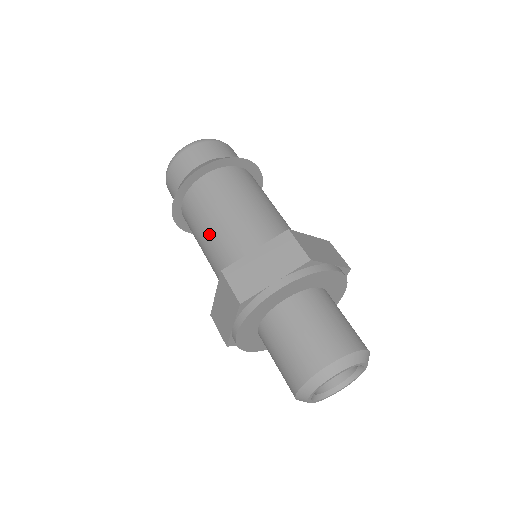
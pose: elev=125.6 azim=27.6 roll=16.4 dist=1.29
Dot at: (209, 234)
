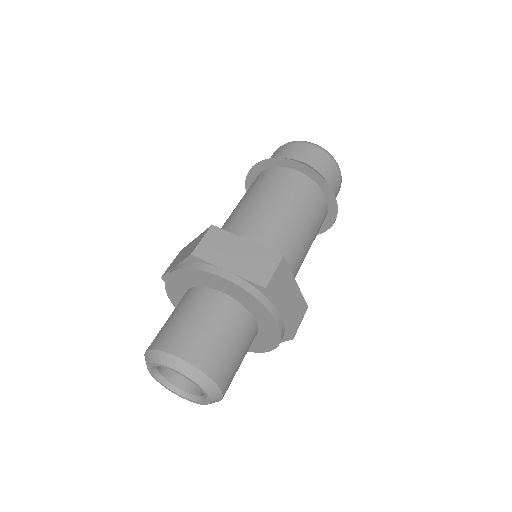
Dot at: (246, 204)
